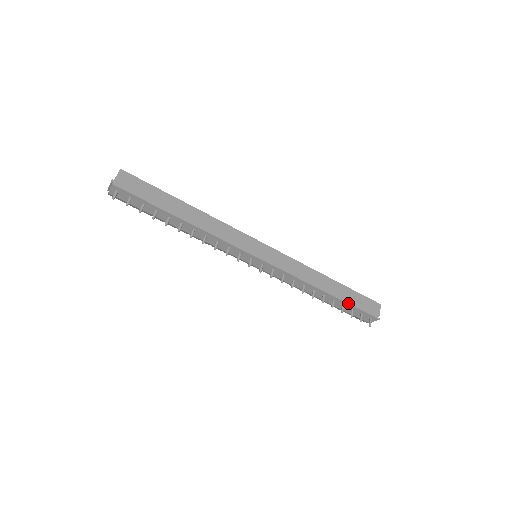
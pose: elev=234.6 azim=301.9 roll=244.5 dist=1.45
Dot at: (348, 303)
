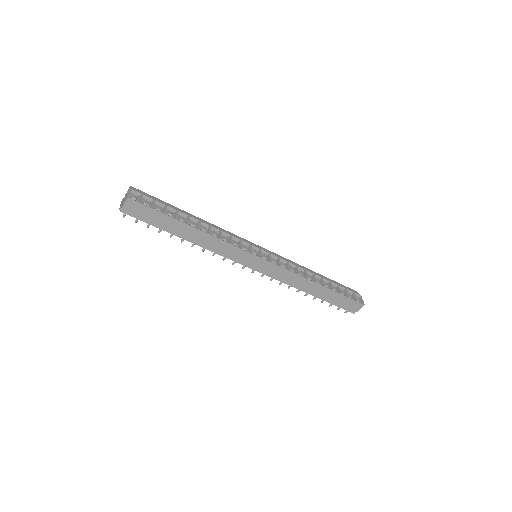
Dot at: (328, 302)
